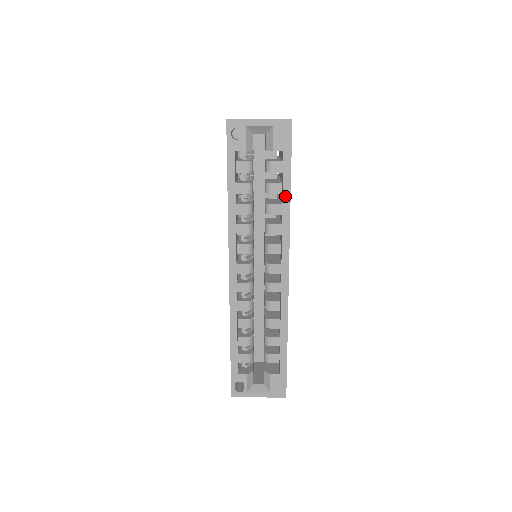
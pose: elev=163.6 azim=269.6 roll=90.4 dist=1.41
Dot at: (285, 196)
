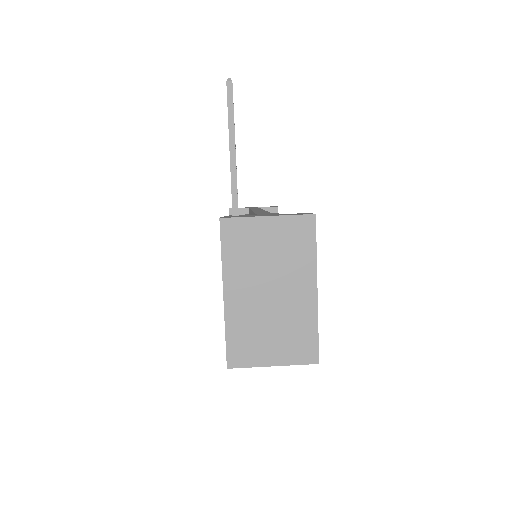
Dot at: occluded
